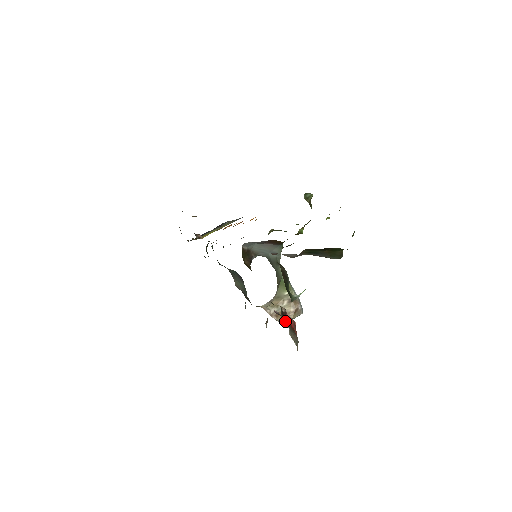
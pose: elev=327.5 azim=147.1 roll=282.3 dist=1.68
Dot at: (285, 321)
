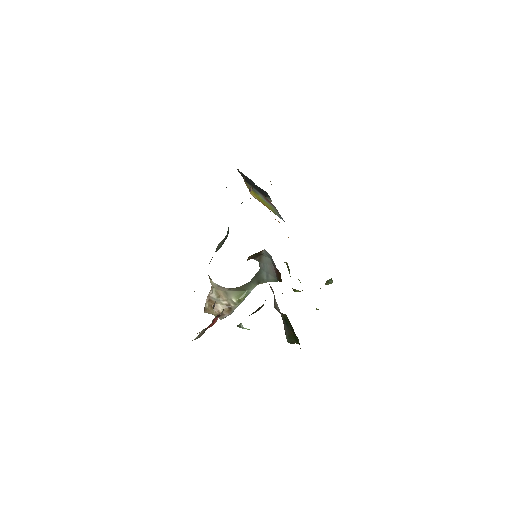
Dot at: occluded
